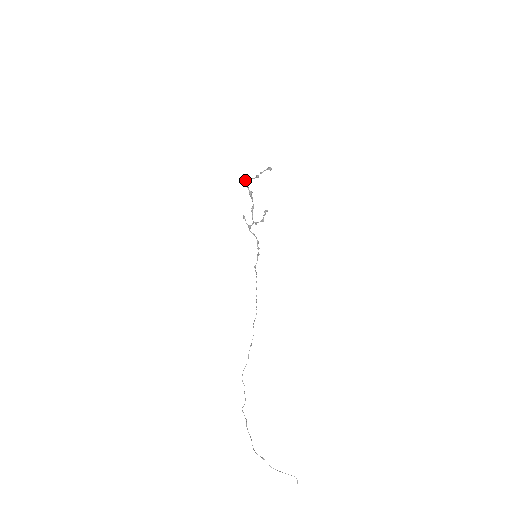
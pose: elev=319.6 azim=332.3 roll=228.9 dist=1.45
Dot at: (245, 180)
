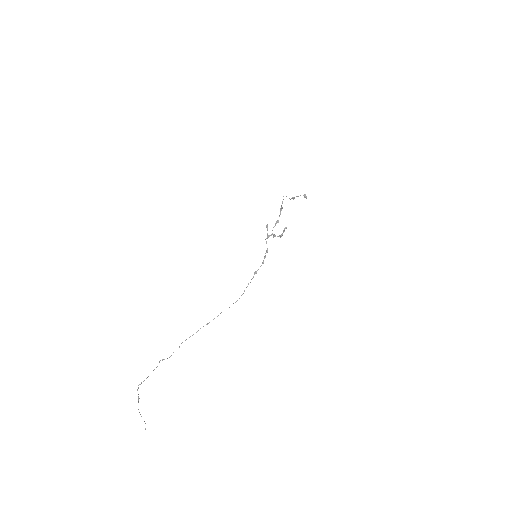
Dot at: occluded
